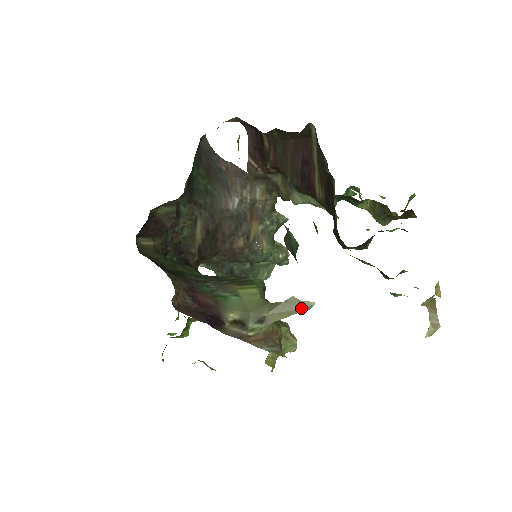
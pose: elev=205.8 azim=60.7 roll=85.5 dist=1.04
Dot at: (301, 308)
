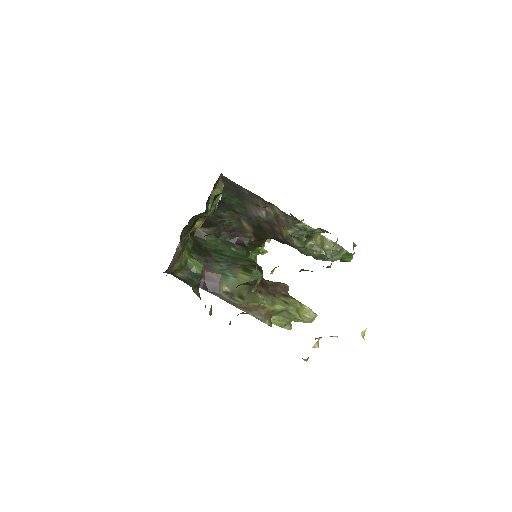
Dot at: (259, 301)
